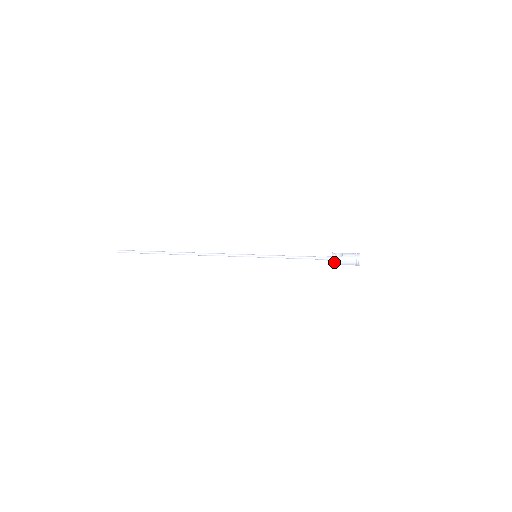
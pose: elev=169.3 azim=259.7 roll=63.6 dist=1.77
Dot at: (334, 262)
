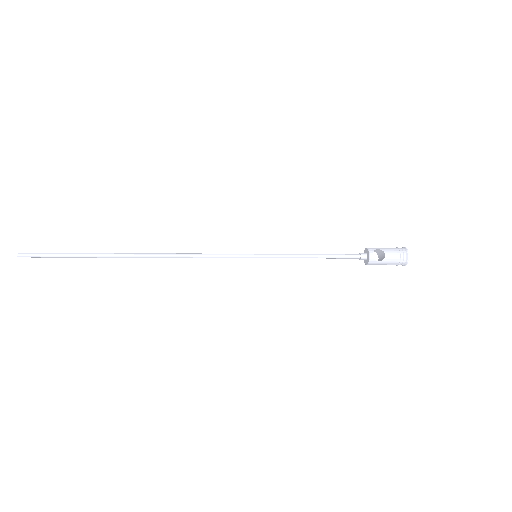
Dot at: occluded
